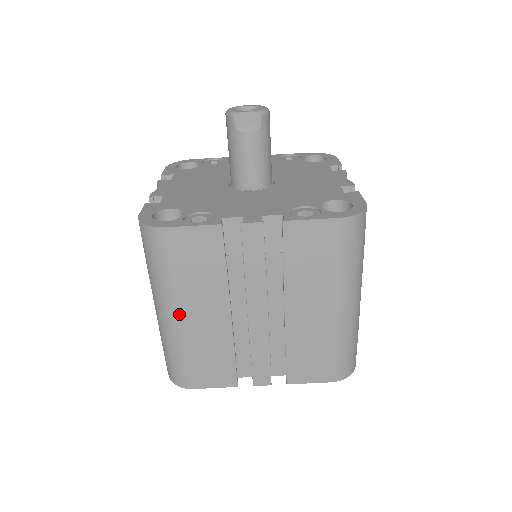
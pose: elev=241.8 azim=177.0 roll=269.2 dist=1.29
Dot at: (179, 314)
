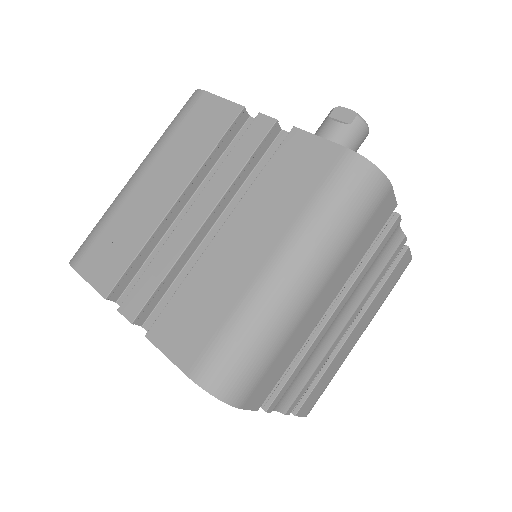
Dot at: (142, 175)
